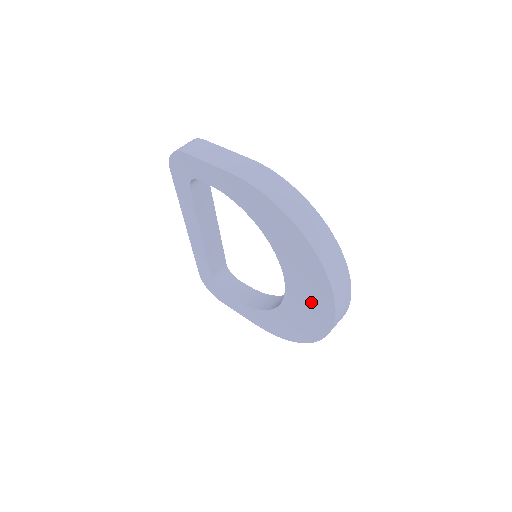
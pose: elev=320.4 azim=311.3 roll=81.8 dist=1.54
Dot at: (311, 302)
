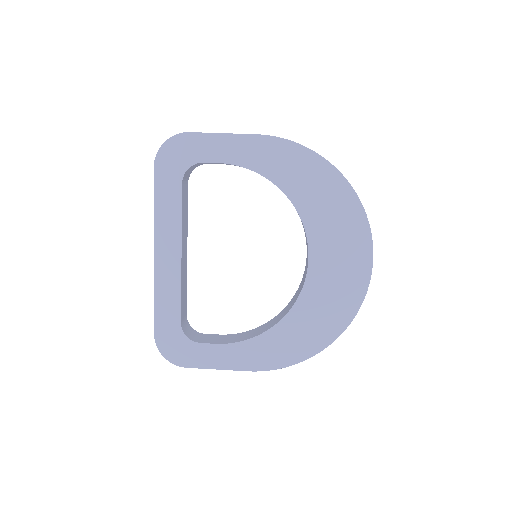
Dot at: (343, 266)
